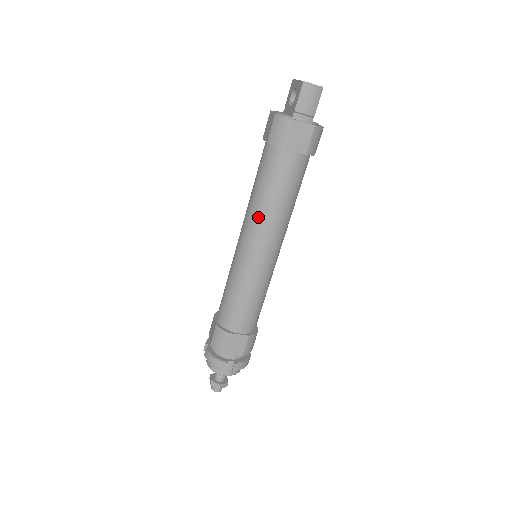
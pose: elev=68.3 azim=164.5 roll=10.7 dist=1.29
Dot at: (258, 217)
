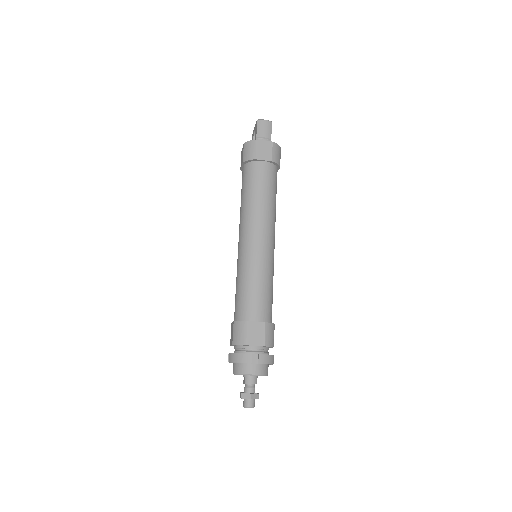
Dot at: (248, 214)
